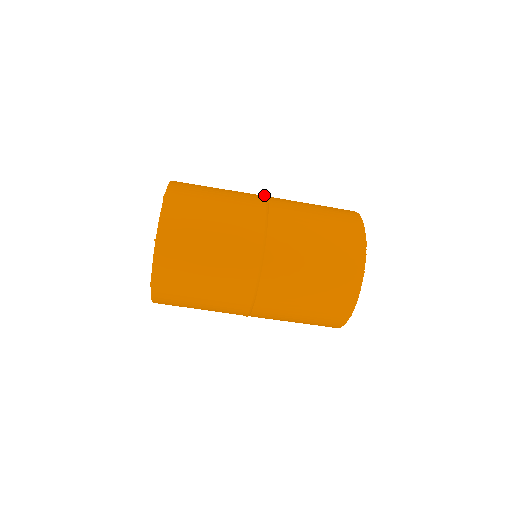
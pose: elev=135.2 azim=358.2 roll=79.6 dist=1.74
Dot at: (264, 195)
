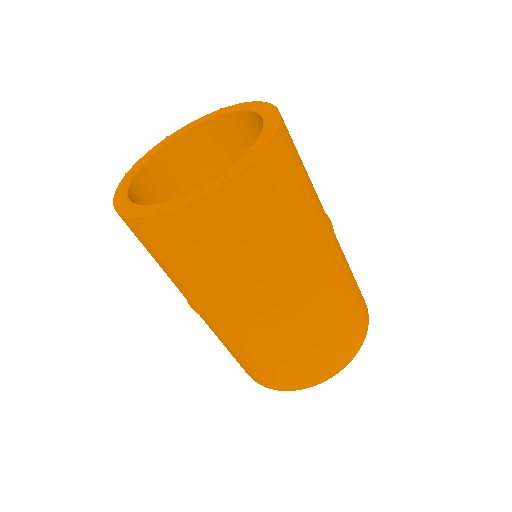
Dot at: (330, 248)
